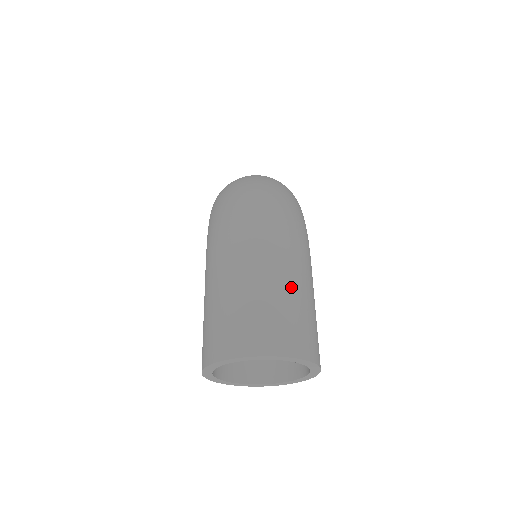
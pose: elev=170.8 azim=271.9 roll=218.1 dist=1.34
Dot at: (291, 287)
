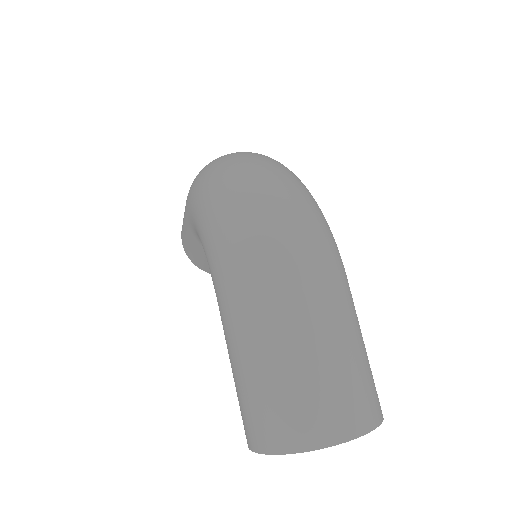
Dot at: (349, 340)
